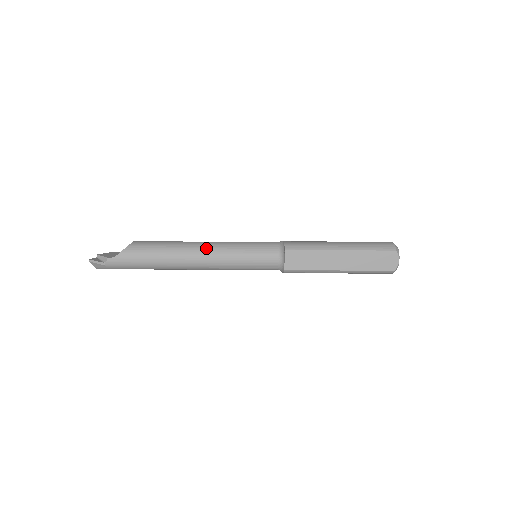
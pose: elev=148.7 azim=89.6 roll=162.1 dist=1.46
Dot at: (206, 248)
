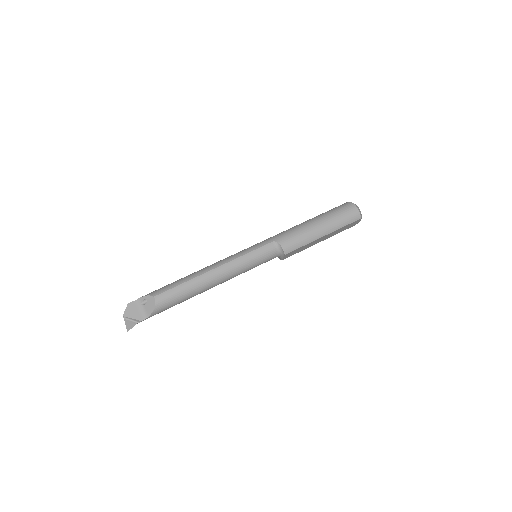
Dot at: (221, 277)
